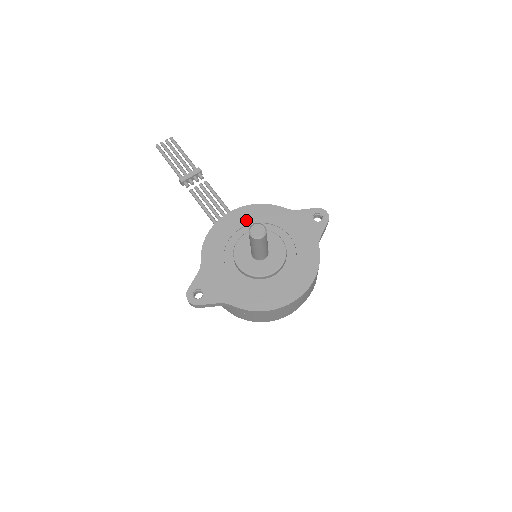
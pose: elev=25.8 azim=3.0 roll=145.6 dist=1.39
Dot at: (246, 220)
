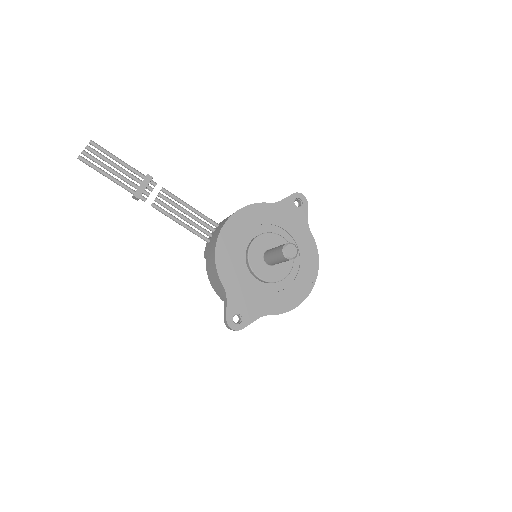
Dot at: (242, 228)
